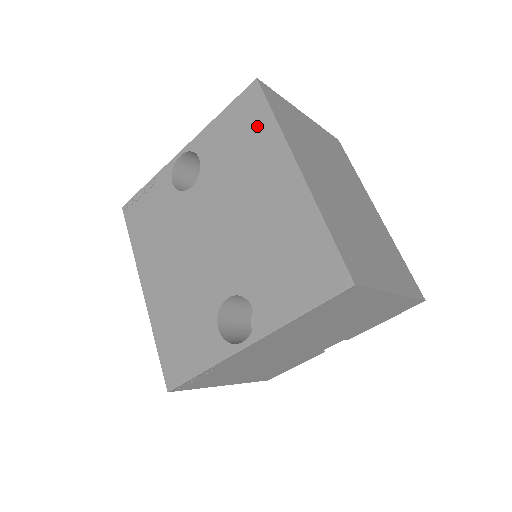
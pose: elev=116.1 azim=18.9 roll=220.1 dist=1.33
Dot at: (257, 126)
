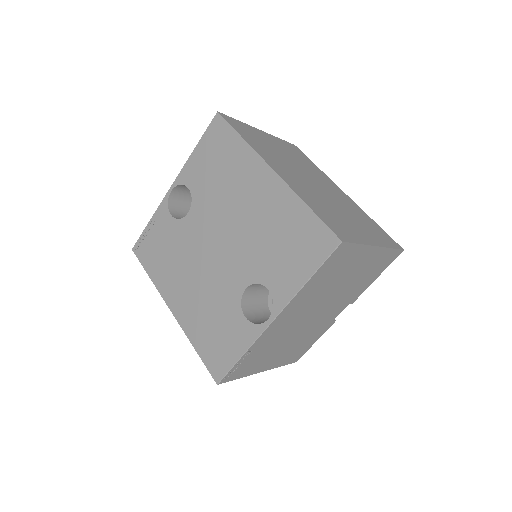
Dot at: (229, 148)
